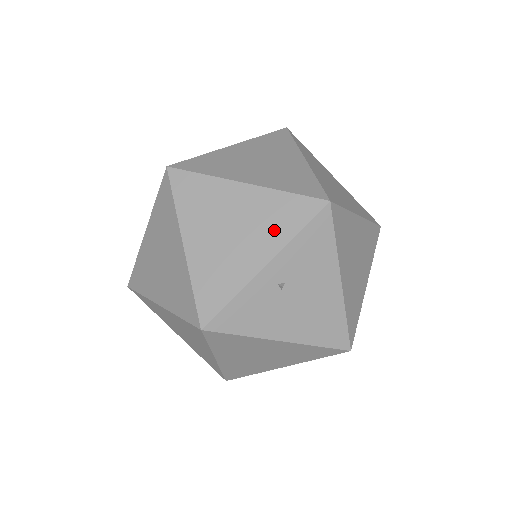
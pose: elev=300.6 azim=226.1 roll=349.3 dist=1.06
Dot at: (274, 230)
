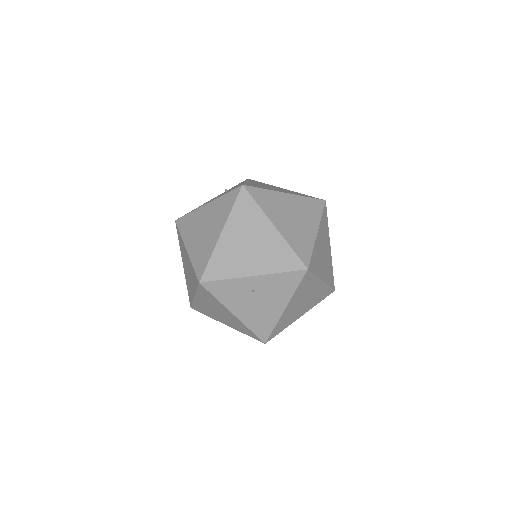
Dot at: (270, 262)
